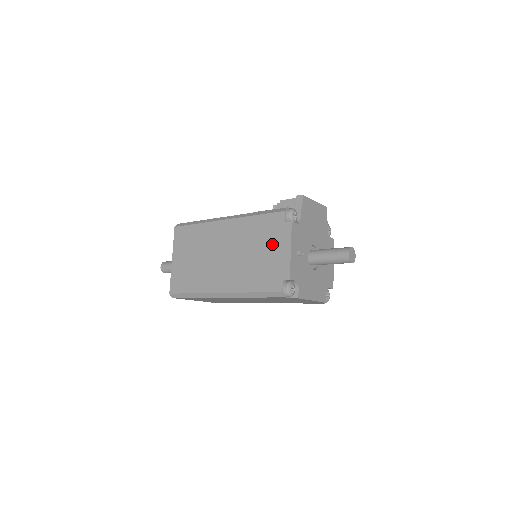
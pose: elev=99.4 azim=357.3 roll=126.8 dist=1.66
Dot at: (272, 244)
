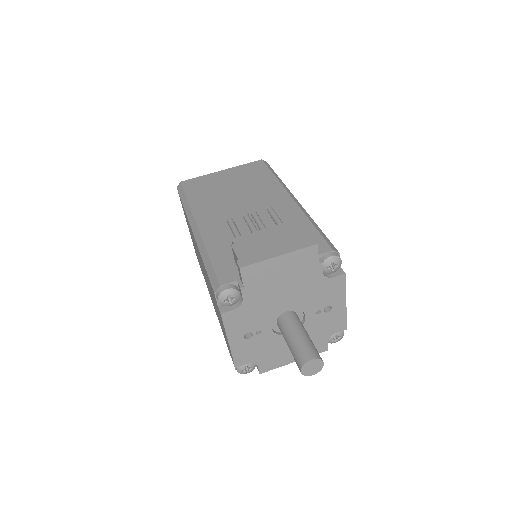
Dot at: occluded
